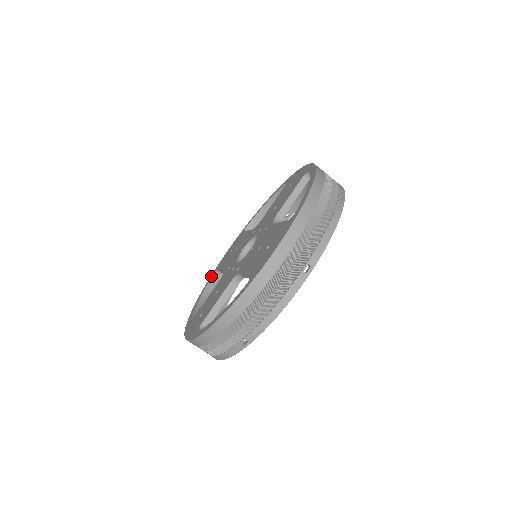
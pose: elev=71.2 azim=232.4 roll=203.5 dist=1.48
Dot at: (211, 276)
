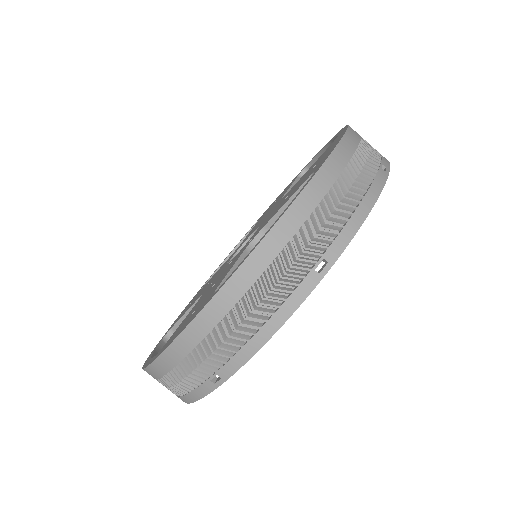
Dot at: (256, 222)
